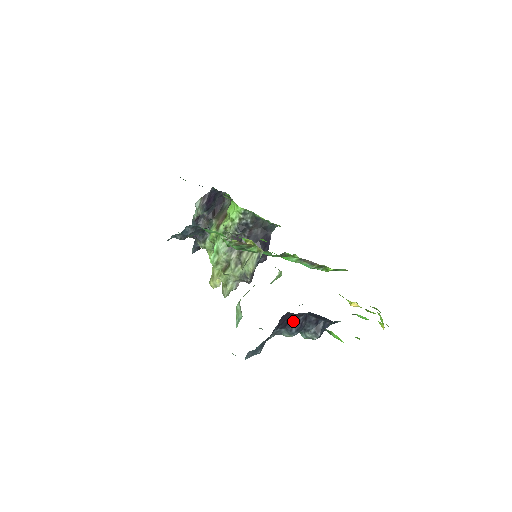
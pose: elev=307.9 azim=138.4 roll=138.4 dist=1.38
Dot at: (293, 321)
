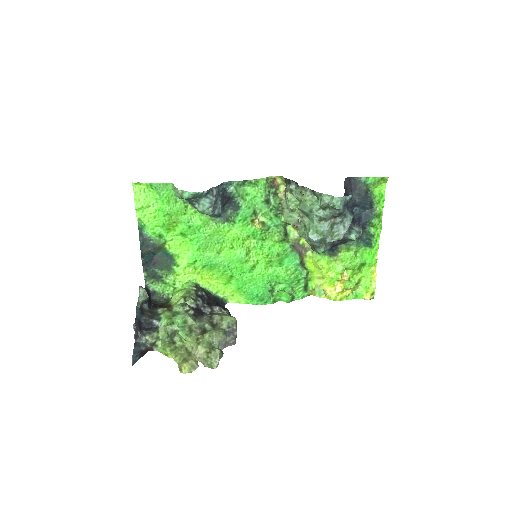
Dot at: occluded
